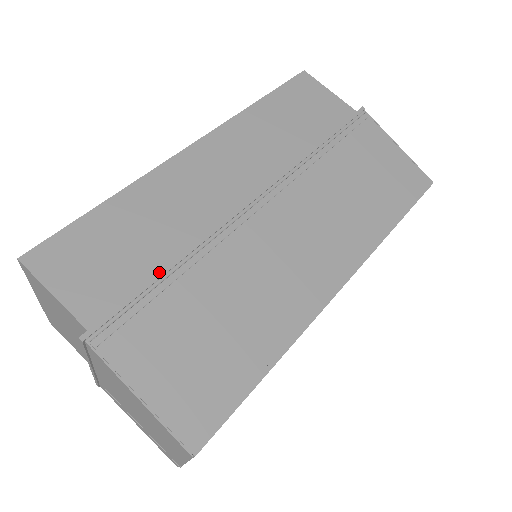
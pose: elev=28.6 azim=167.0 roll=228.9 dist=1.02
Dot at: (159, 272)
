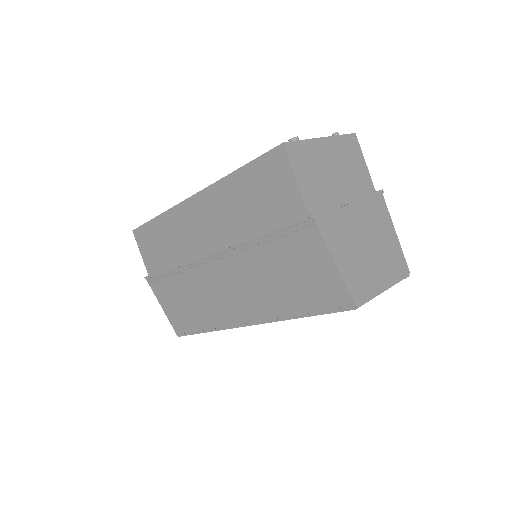
Dot at: (167, 268)
